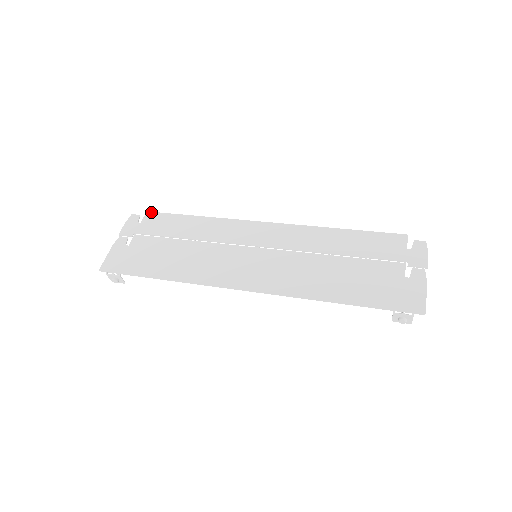
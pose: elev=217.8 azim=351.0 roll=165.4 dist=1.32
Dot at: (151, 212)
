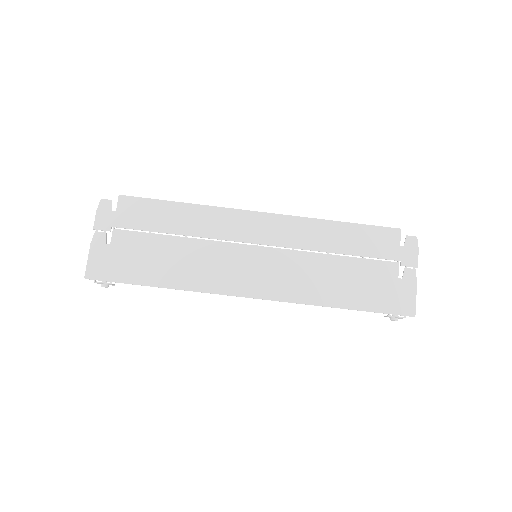
Dot at: (125, 196)
